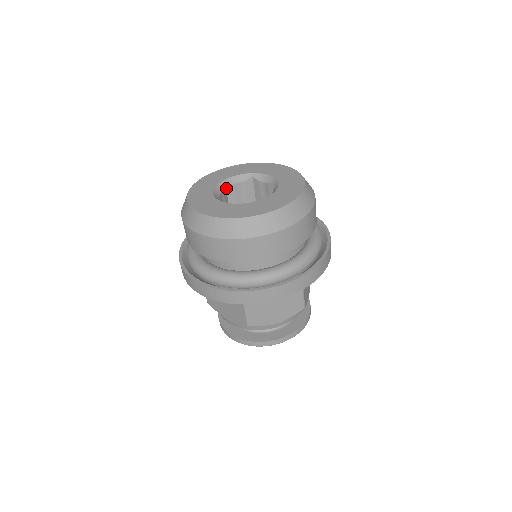
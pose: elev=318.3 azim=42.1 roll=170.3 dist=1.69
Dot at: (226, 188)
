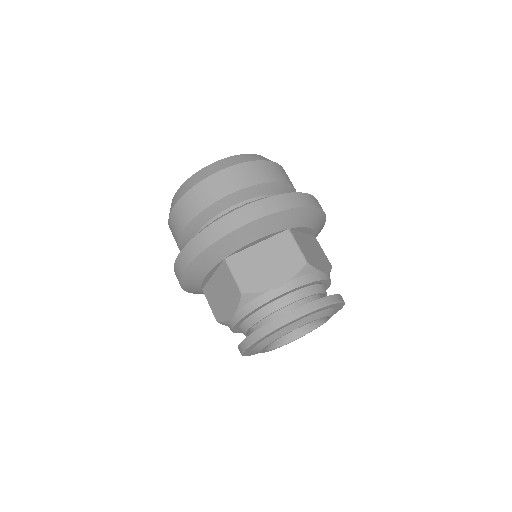
Dot at: occluded
